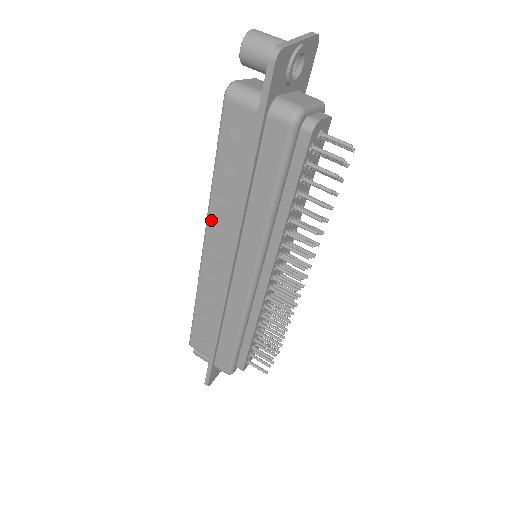
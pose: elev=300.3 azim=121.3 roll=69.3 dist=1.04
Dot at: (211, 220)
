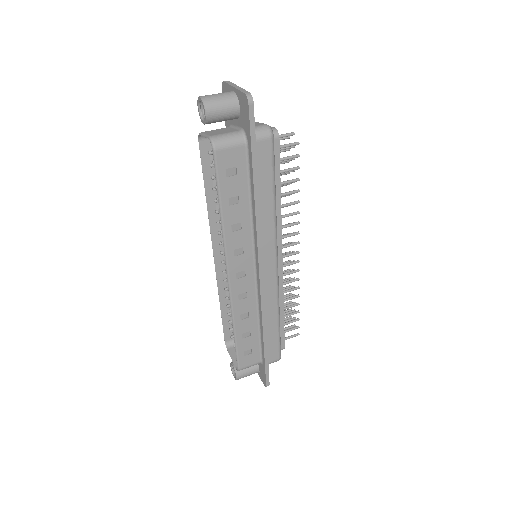
Dot at: (229, 249)
